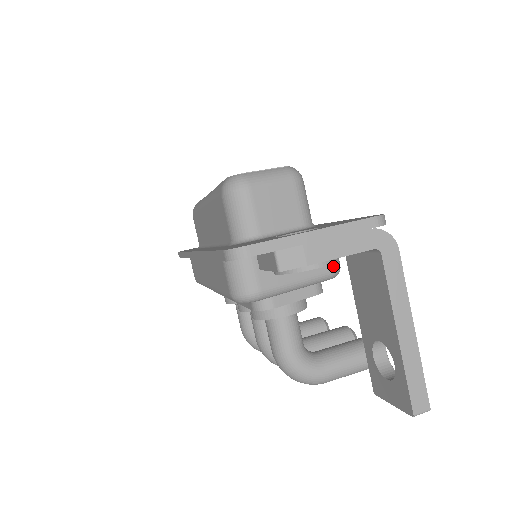
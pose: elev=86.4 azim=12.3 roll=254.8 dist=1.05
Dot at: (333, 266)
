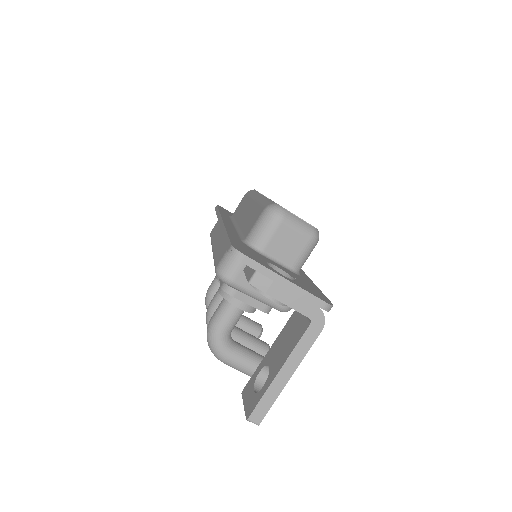
Dot at: occluded
